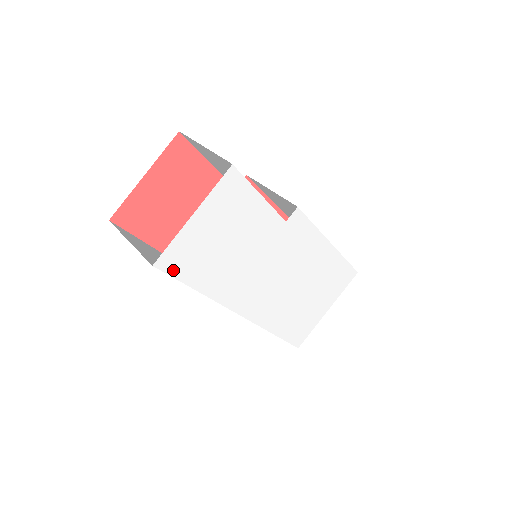
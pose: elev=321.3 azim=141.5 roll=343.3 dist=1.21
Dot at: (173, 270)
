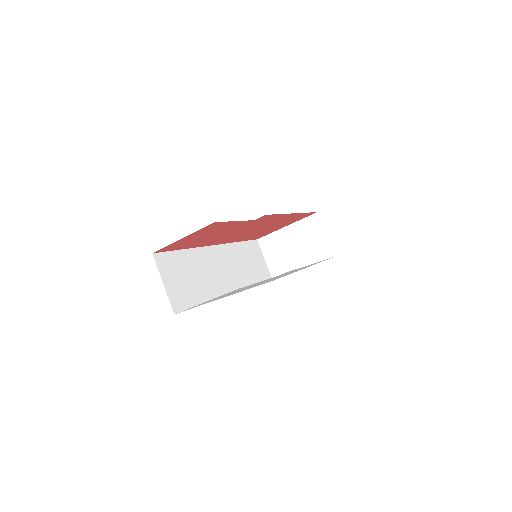
Dot at: occluded
